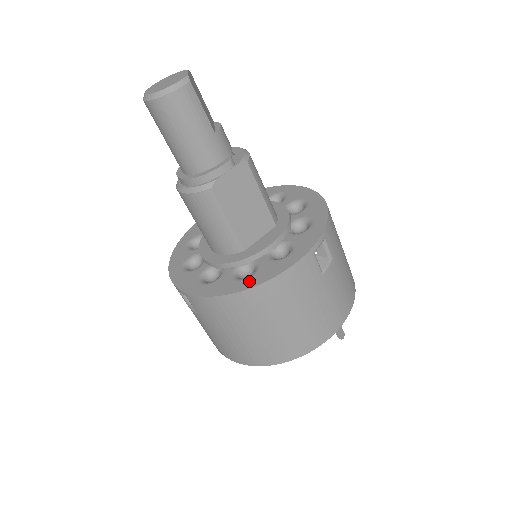
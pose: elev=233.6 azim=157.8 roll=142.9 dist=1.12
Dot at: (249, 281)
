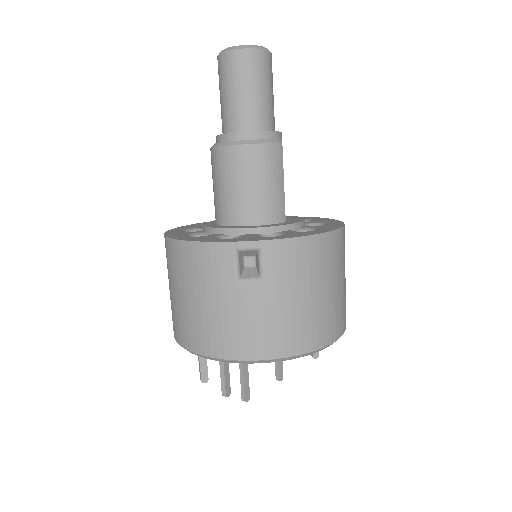
Dot at: (324, 229)
